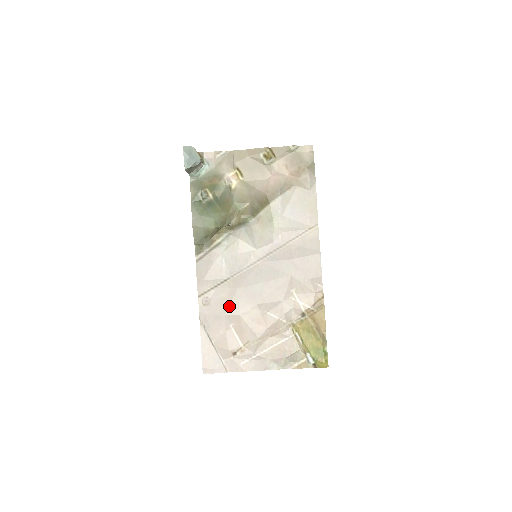
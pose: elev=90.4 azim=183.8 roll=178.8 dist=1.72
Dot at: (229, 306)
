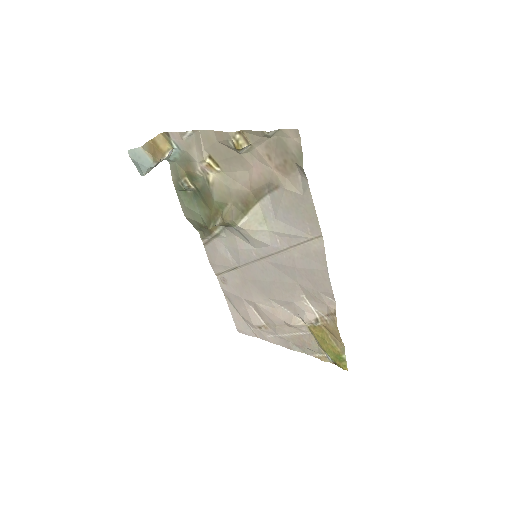
Dot at: (243, 292)
